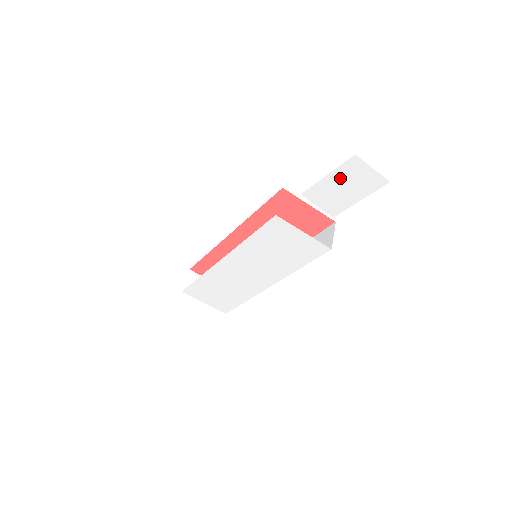
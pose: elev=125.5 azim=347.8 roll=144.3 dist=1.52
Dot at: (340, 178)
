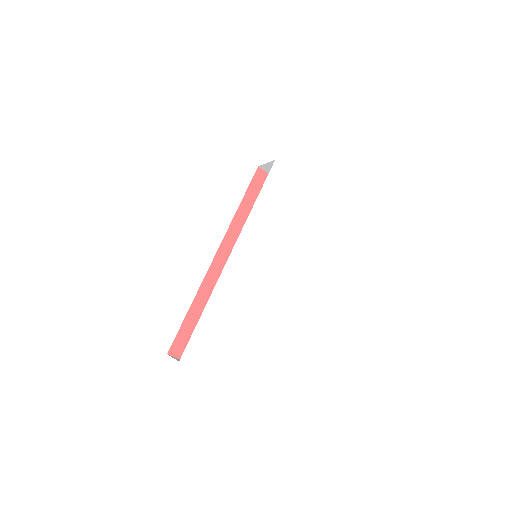
Dot at: (312, 105)
